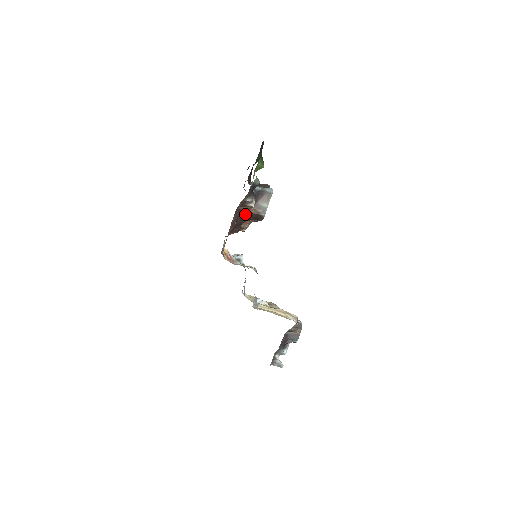
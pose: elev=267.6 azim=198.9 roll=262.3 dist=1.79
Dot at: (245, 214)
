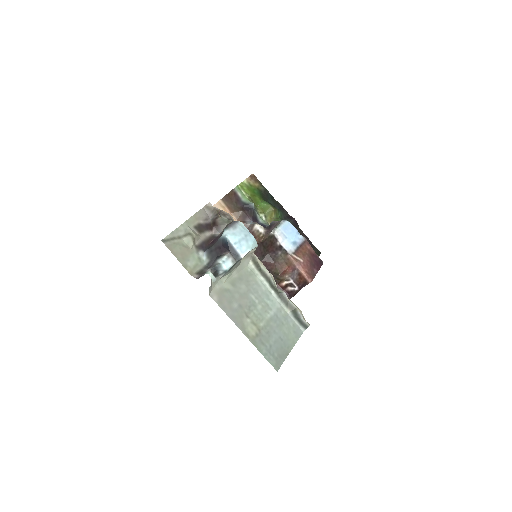
Dot at: (262, 247)
